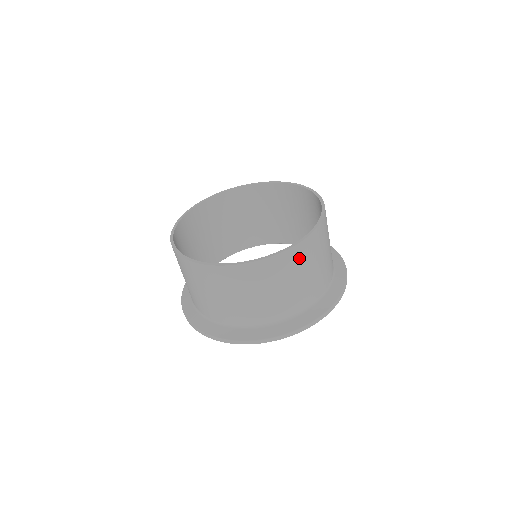
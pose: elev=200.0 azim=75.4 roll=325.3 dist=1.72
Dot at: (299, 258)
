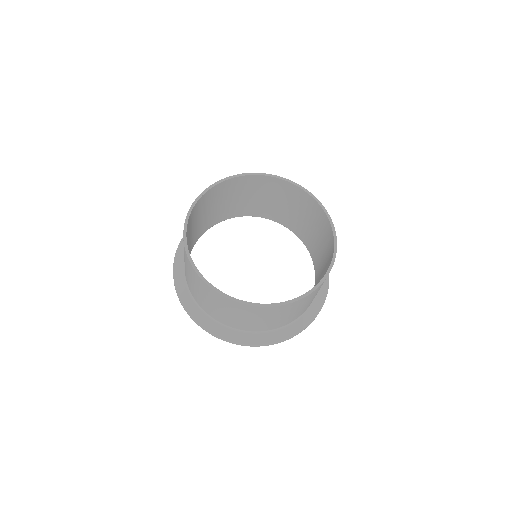
Dot at: occluded
